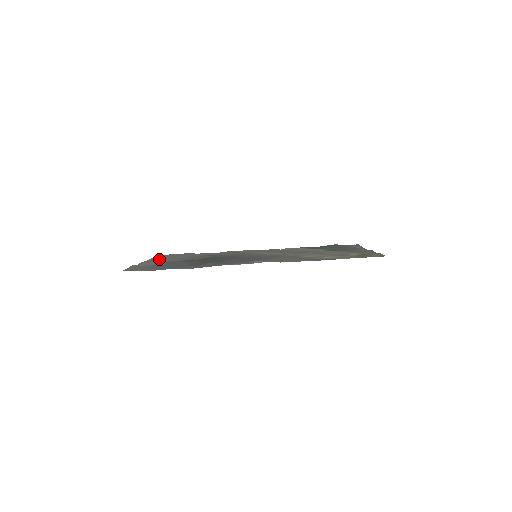
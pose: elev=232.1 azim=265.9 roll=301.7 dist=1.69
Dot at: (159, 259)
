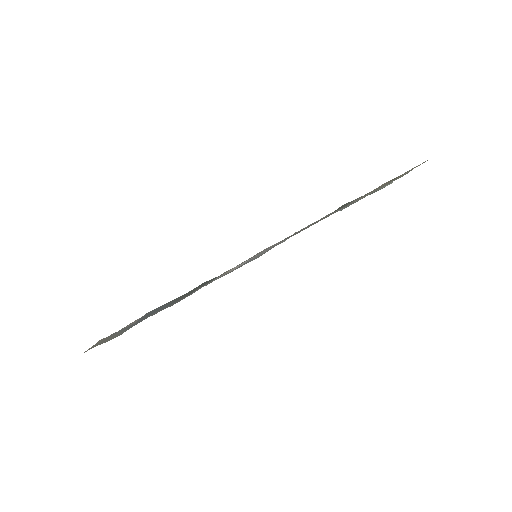
Dot at: occluded
